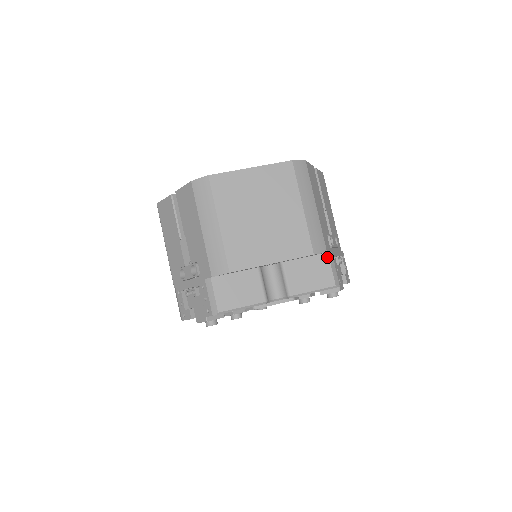
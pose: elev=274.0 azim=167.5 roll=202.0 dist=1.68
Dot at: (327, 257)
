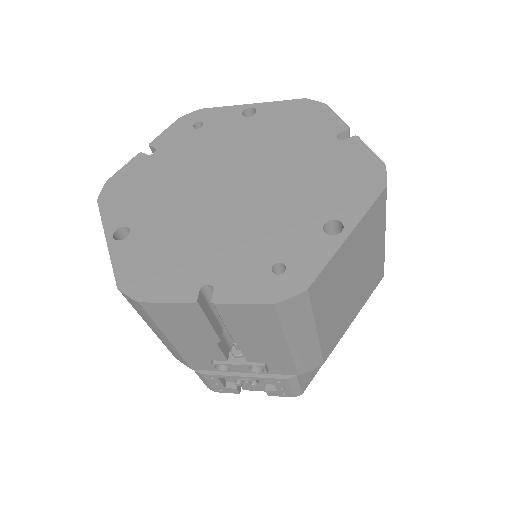
Dot at: occluded
